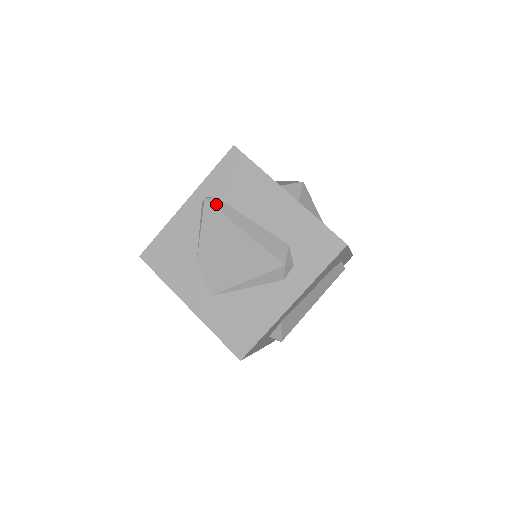
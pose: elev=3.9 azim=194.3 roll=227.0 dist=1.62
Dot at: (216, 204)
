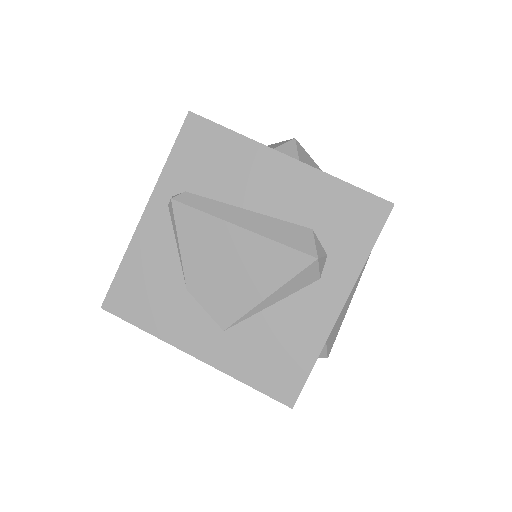
Dot at: (190, 201)
